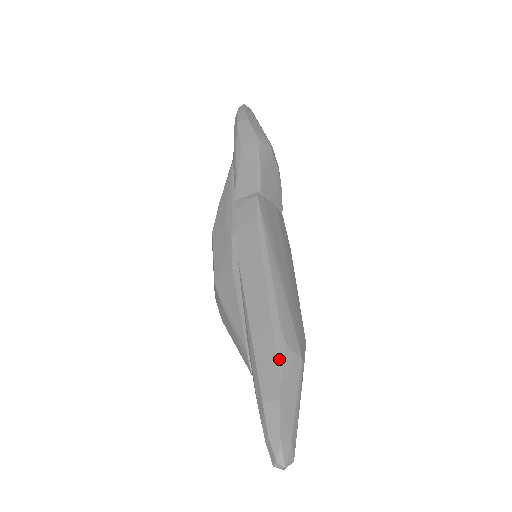
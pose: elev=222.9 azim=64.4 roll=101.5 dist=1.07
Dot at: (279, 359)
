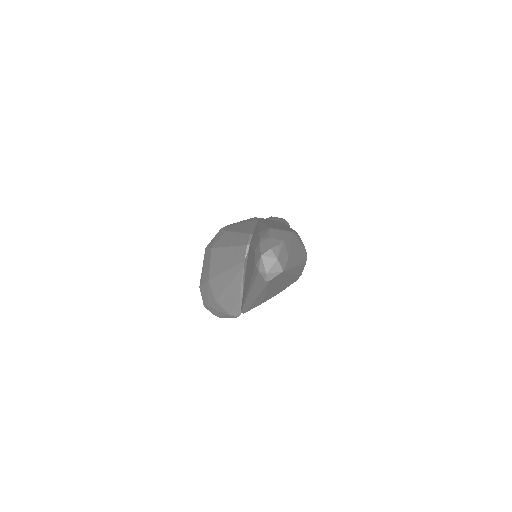
Dot at: (293, 230)
